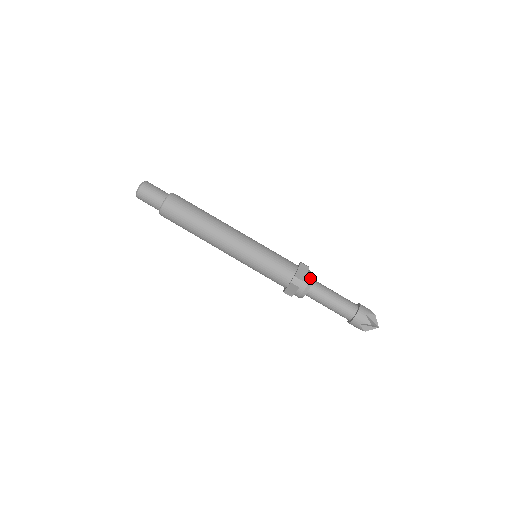
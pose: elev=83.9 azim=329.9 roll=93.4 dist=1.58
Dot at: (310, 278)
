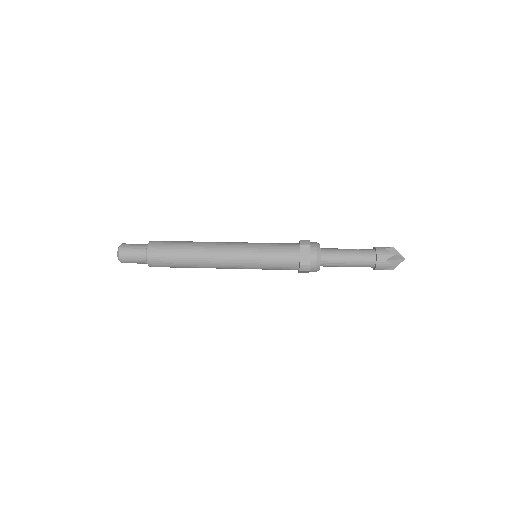
Dot at: (315, 257)
